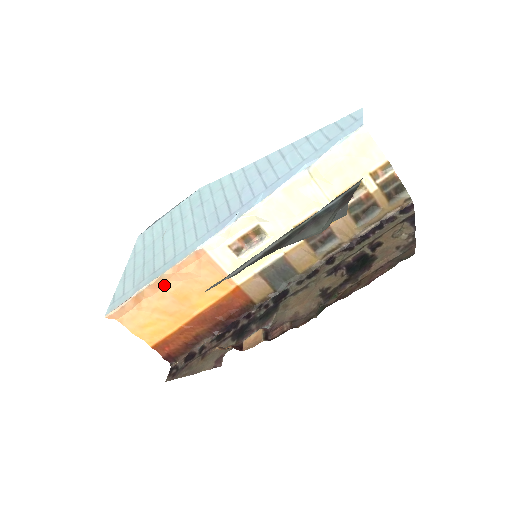
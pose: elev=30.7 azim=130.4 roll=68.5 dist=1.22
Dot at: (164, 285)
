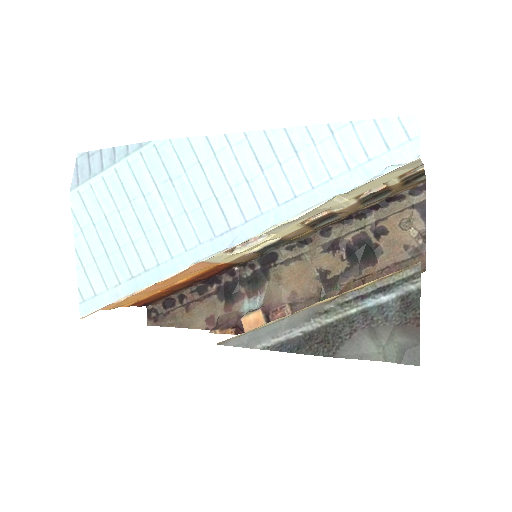
Dot at: occluded
